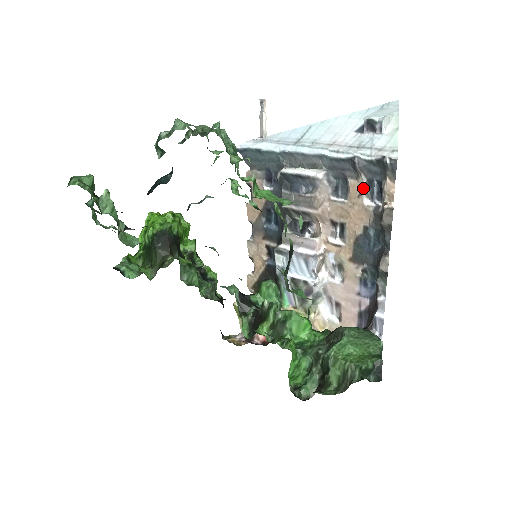
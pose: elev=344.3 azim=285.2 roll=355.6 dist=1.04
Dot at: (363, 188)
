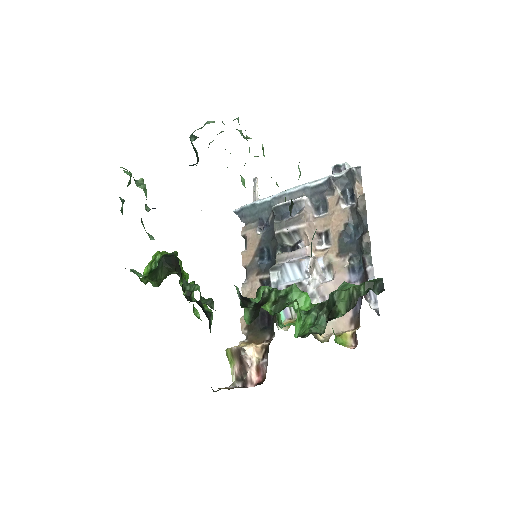
Dot at: (339, 197)
